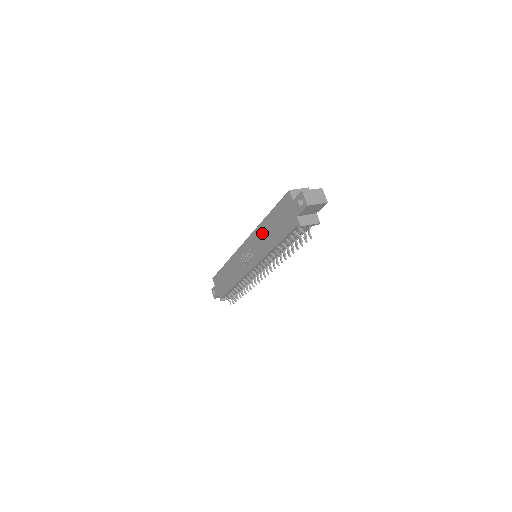
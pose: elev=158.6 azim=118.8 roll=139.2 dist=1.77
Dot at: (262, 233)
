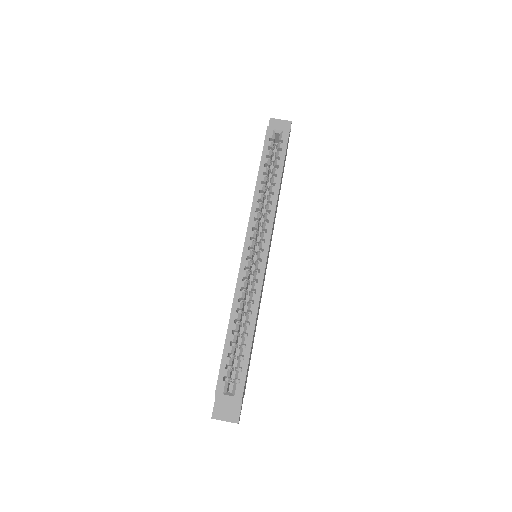
Dot at: occluded
